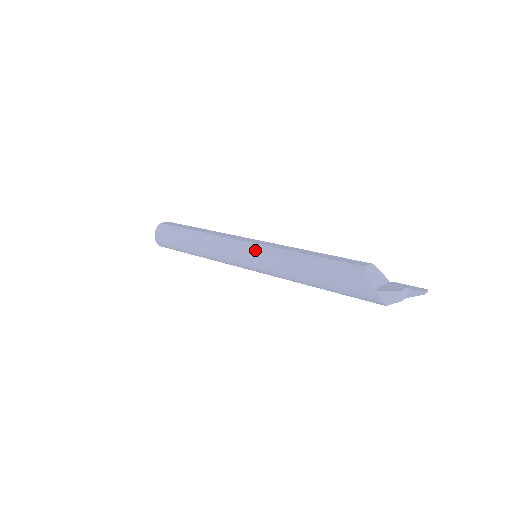
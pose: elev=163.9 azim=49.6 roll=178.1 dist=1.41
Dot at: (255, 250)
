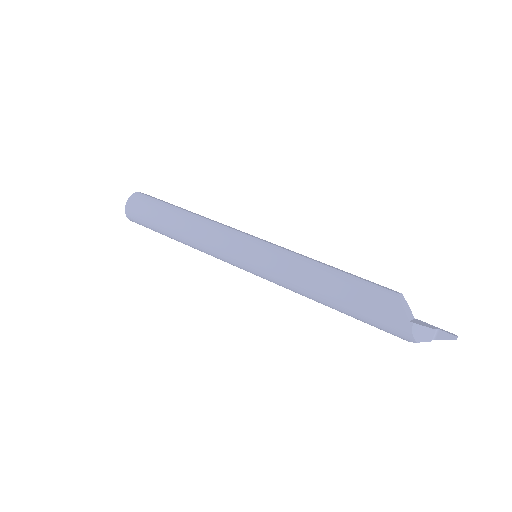
Dot at: (262, 247)
